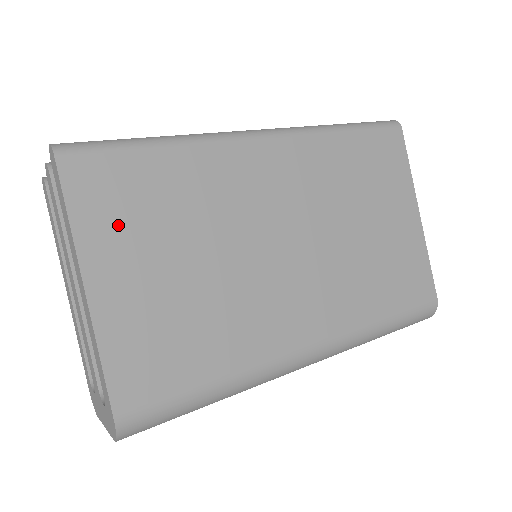
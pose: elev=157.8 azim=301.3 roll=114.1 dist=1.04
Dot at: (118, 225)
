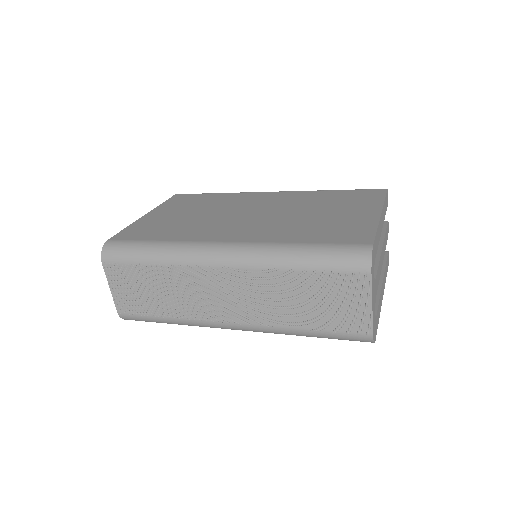
Dot at: (176, 205)
